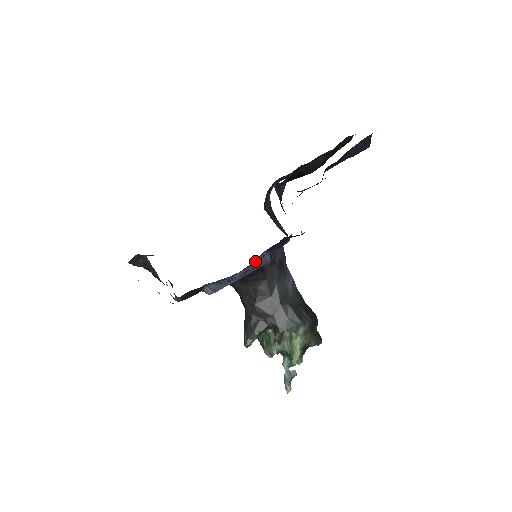
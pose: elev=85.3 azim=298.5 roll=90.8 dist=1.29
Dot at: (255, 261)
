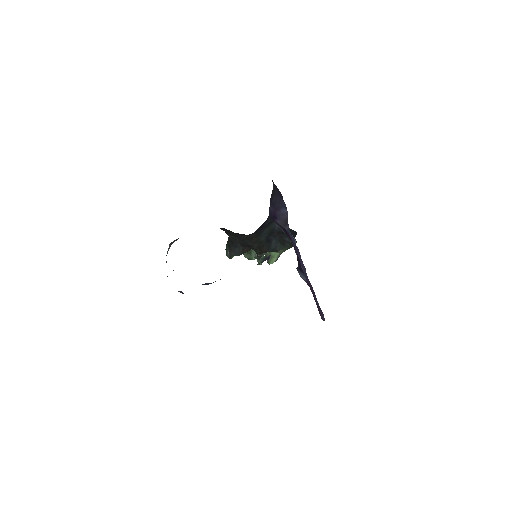
Dot at: occluded
